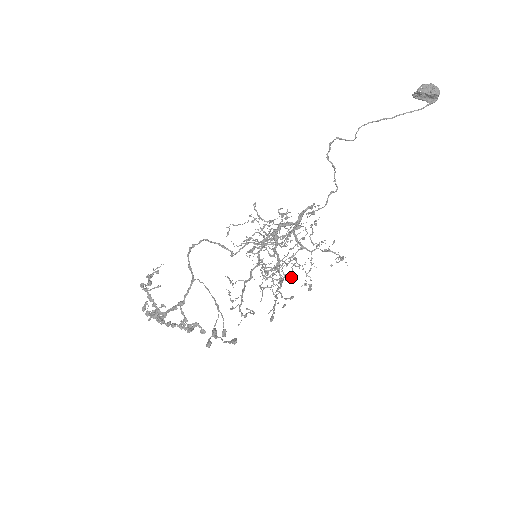
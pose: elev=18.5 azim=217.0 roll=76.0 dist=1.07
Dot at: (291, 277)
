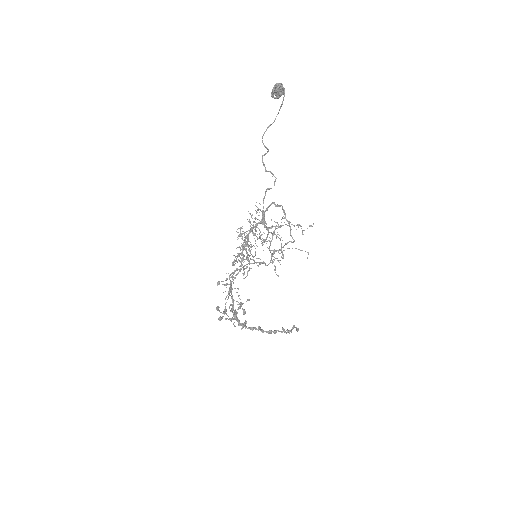
Dot at: (241, 255)
